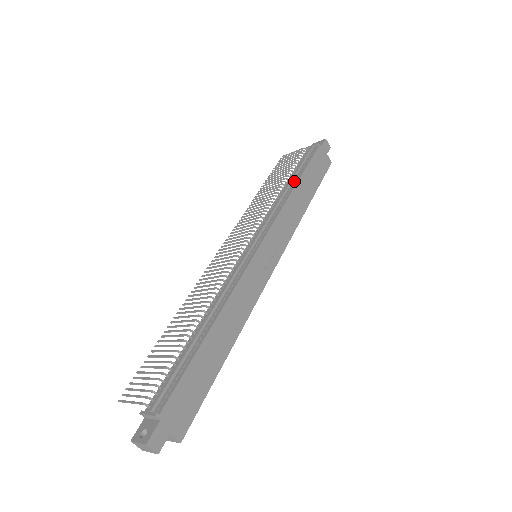
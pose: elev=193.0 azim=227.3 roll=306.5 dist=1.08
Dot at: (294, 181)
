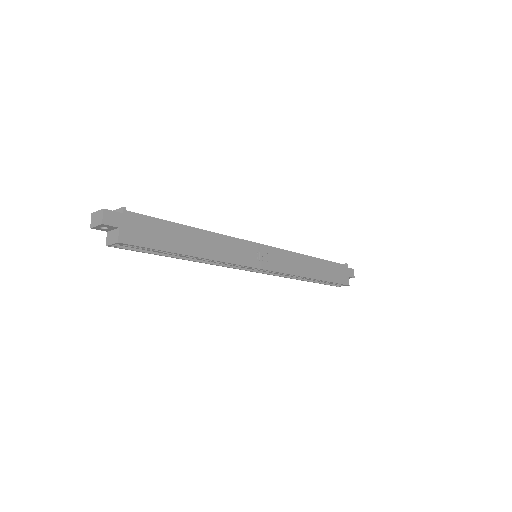
Dot at: occluded
